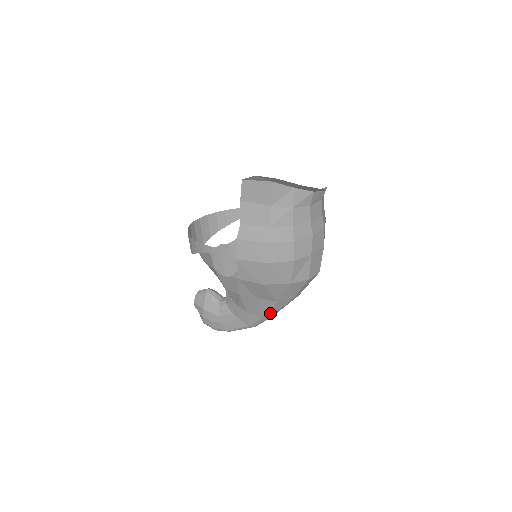
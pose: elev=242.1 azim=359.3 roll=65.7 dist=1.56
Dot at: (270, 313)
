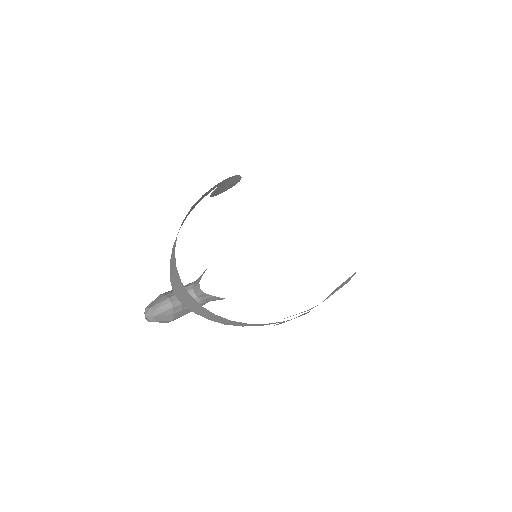
Dot at: occluded
